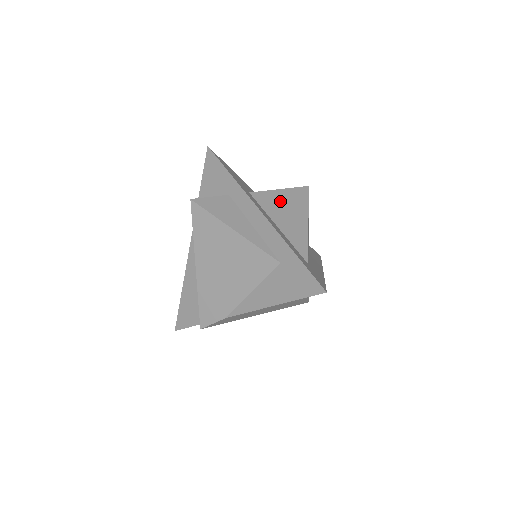
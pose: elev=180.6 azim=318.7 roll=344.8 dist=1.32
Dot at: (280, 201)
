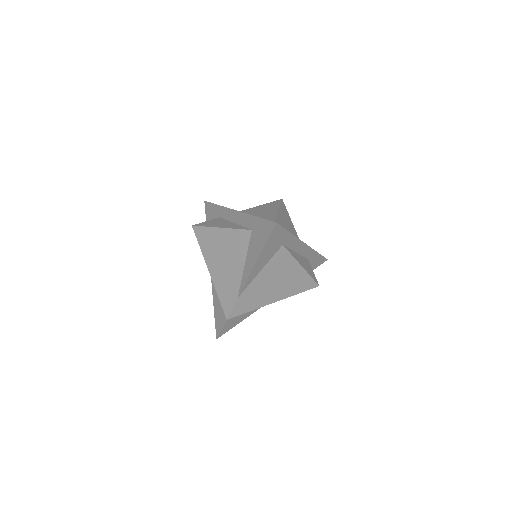
Dot at: (257, 210)
